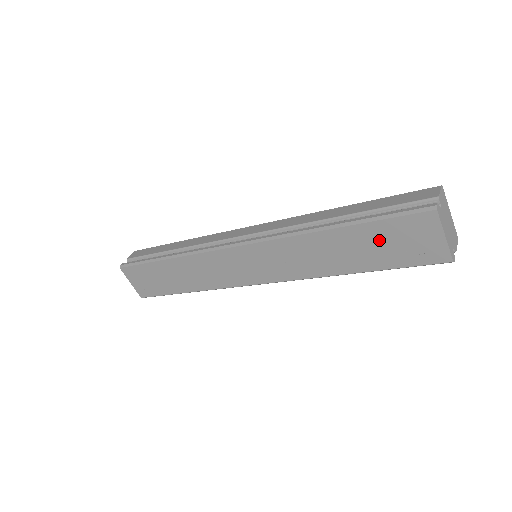
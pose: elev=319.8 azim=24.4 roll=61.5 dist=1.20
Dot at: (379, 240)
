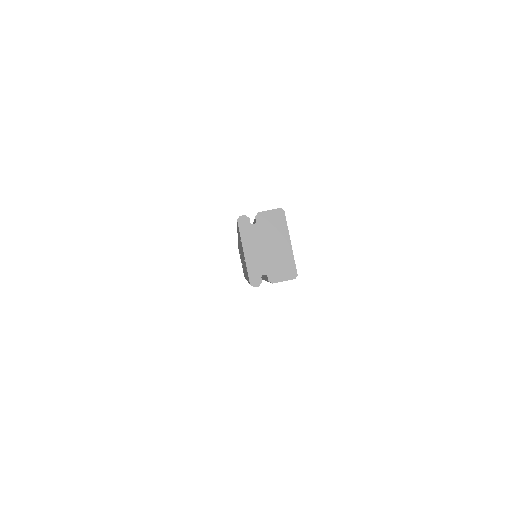
Dot at: occluded
